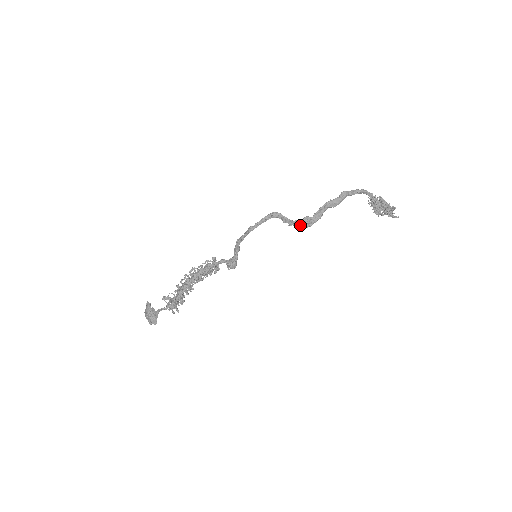
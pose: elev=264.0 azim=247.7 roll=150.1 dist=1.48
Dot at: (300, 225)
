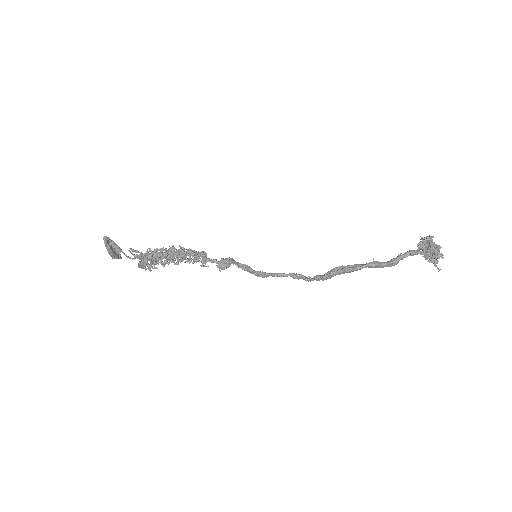
Dot at: (323, 280)
